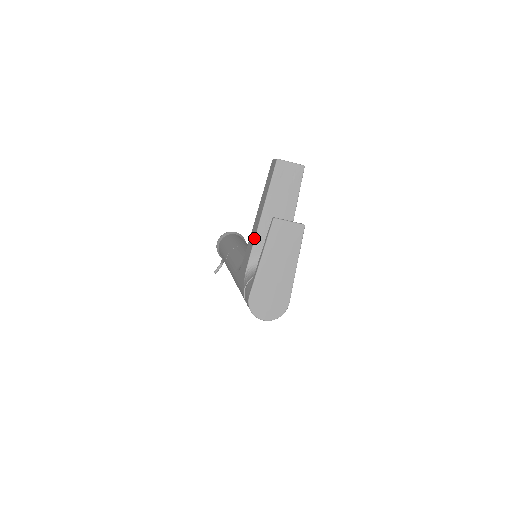
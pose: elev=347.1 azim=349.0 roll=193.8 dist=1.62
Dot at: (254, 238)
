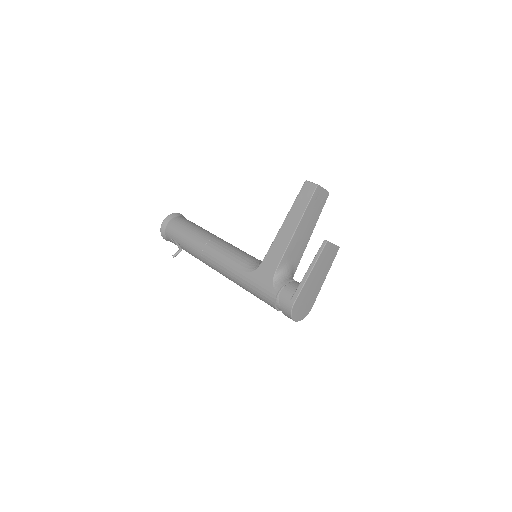
Dot at: (286, 248)
